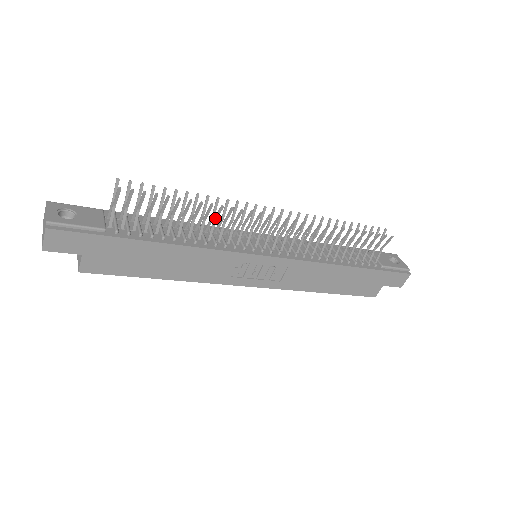
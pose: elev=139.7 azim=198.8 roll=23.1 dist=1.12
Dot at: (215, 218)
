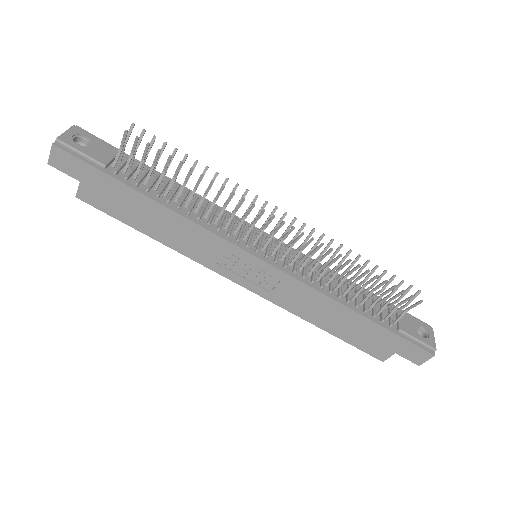
Dot at: (216, 197)
